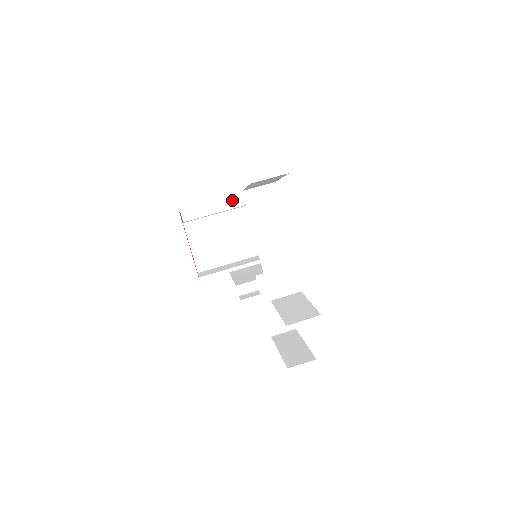
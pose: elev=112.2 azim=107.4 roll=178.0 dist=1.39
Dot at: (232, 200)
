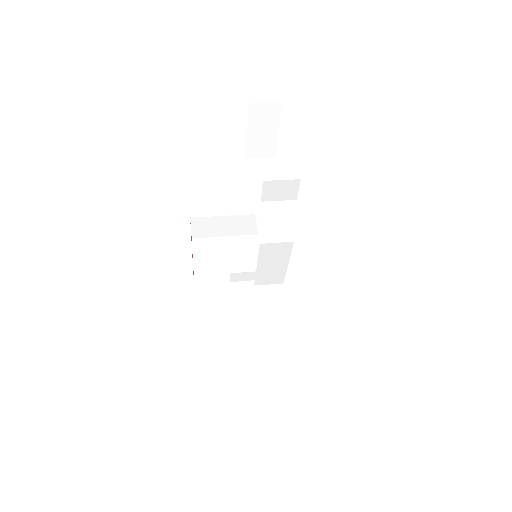
Dot at: occluded
